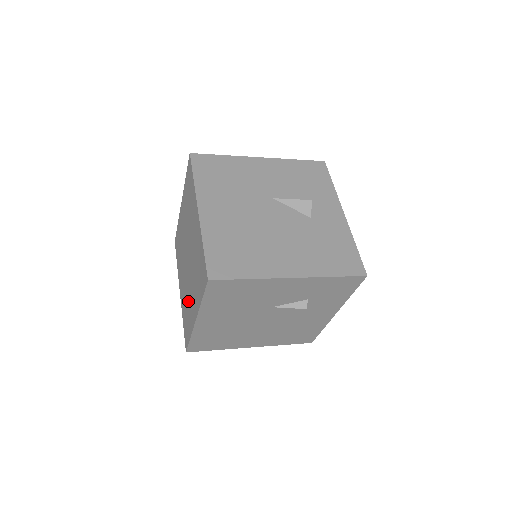
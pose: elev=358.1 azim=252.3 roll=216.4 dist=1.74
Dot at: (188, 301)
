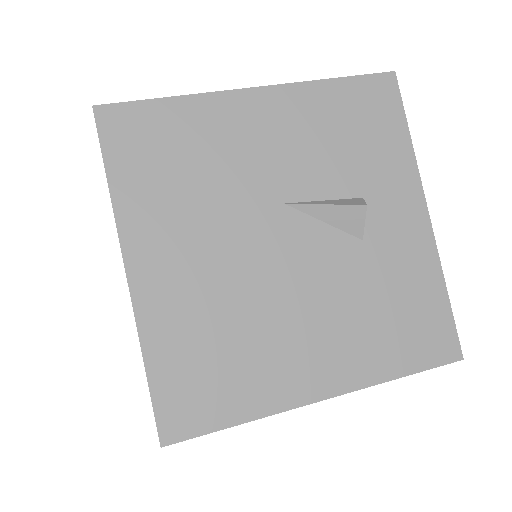
Dot at: occluded
